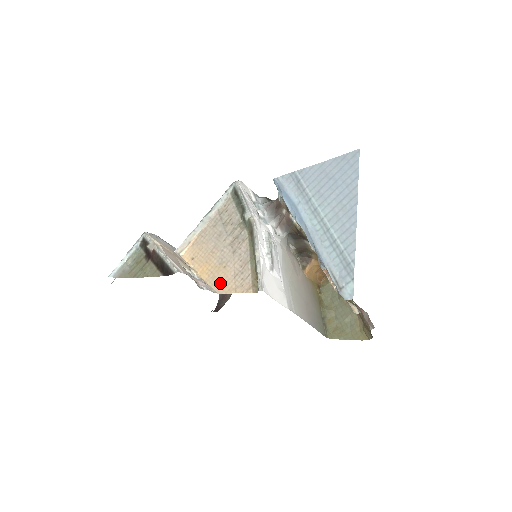
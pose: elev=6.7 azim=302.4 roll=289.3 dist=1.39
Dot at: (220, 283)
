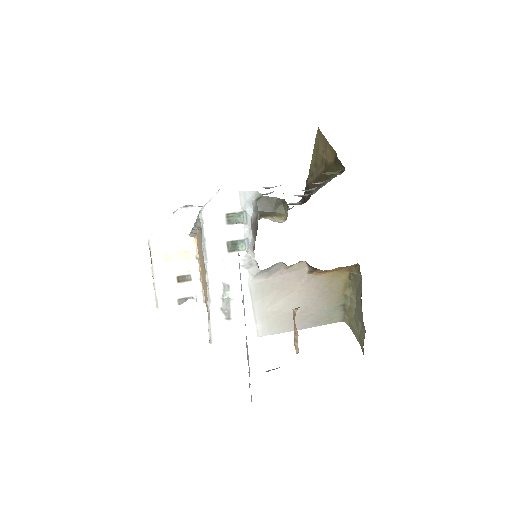
Dot at: (205, 298)
